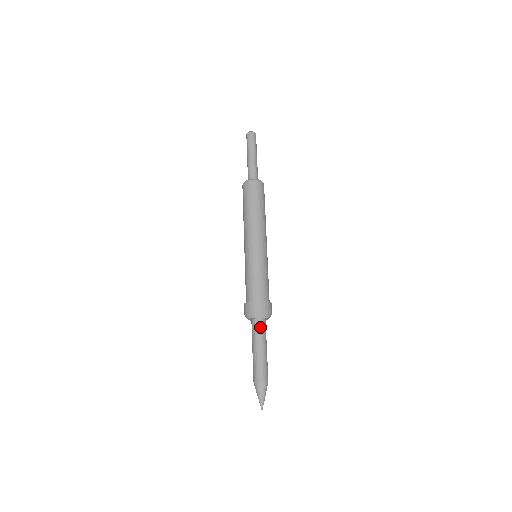
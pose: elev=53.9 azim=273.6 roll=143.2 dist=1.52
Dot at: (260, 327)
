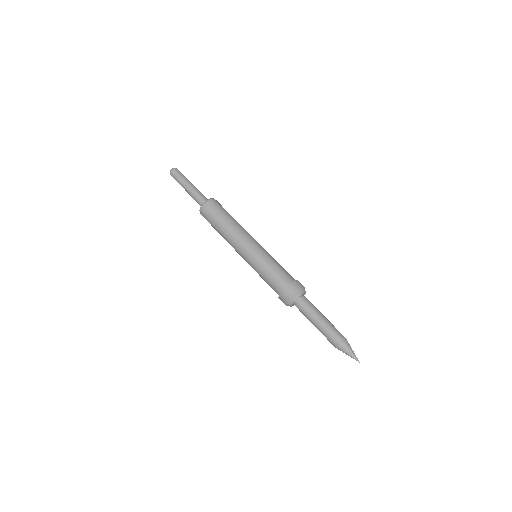
Dot at: (303, 305)
